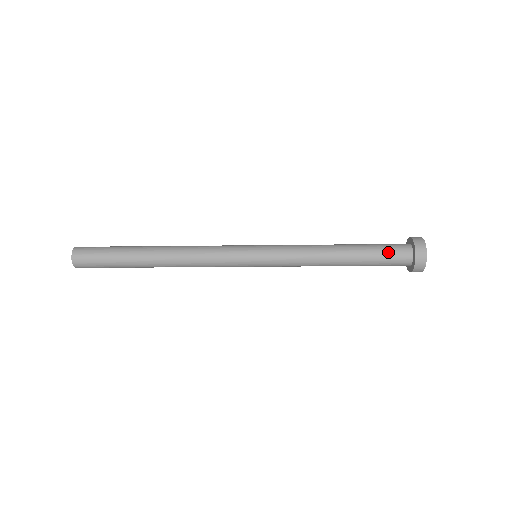
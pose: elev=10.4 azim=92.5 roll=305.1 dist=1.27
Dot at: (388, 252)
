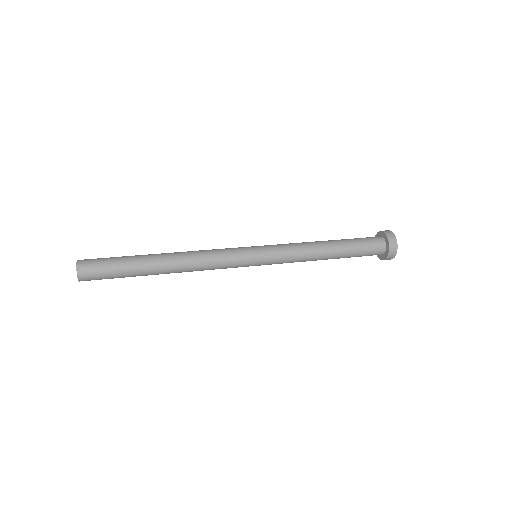
Dot at: (367, 252)
